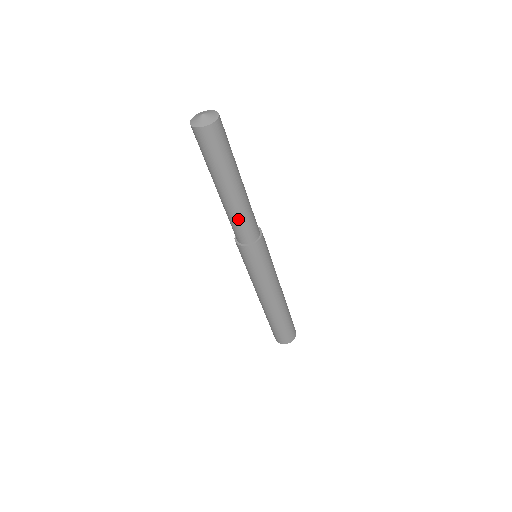
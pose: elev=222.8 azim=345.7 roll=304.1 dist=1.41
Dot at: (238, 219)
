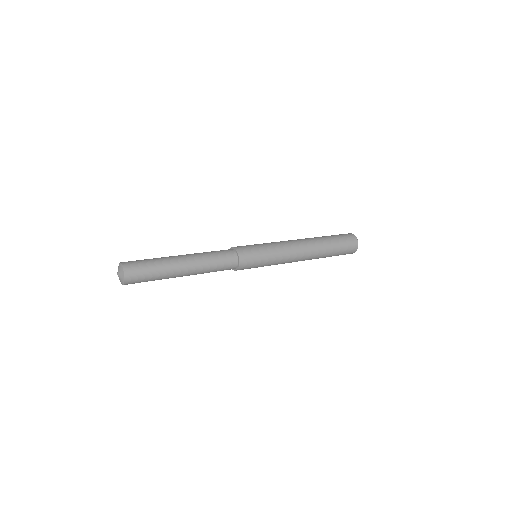
Dot at: (208, 272)
